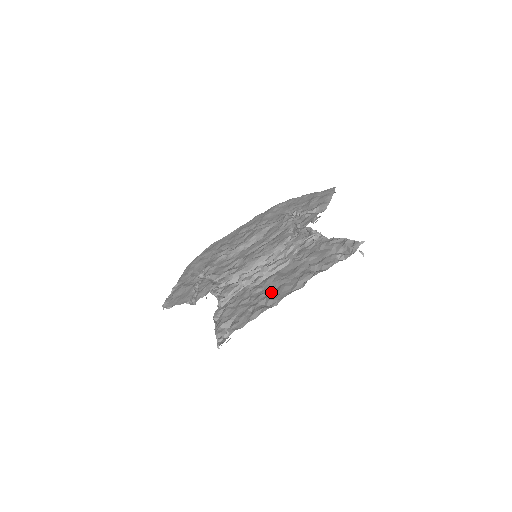
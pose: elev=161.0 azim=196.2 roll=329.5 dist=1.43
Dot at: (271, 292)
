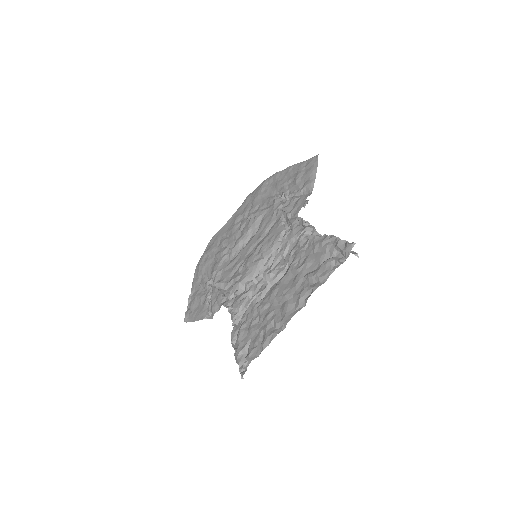
Dot at: (277, 311)
